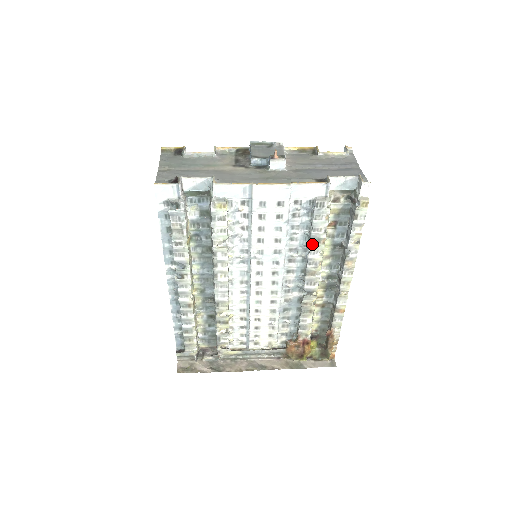
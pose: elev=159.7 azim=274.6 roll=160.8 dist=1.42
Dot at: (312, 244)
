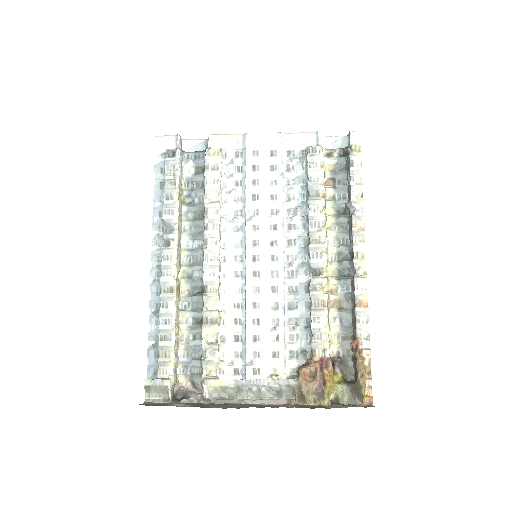
Dot at: (311, 198)
